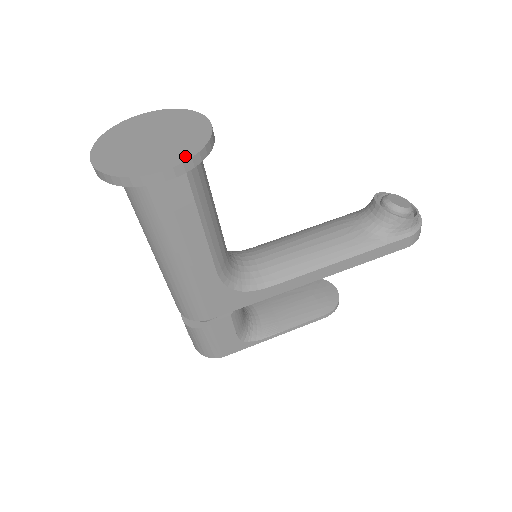
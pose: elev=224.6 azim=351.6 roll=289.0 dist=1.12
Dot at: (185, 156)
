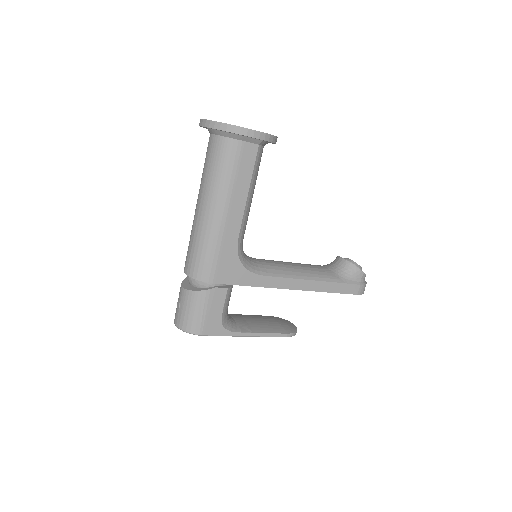
Dot at: (266, 133)
